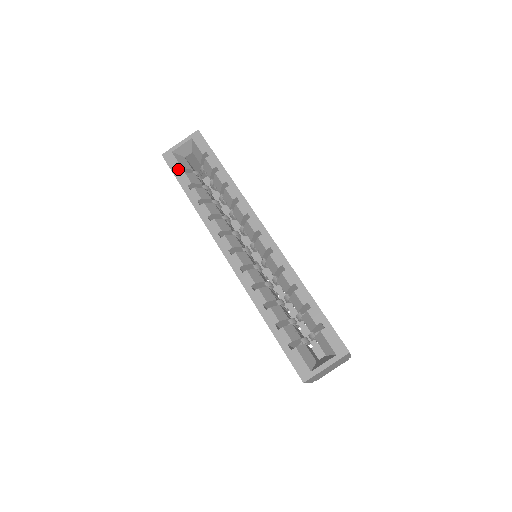
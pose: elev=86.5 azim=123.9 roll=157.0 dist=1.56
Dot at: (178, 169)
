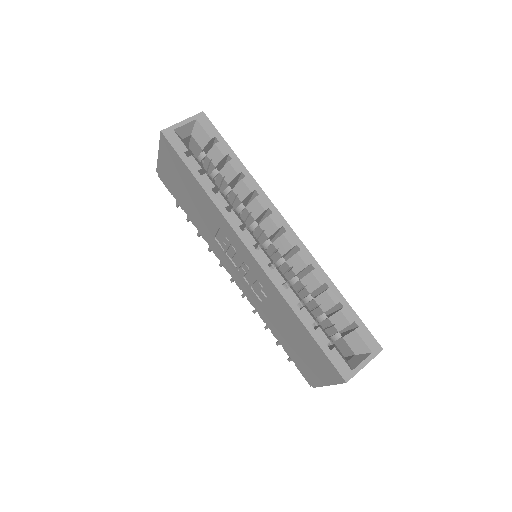
Dot at: (184, 150)
